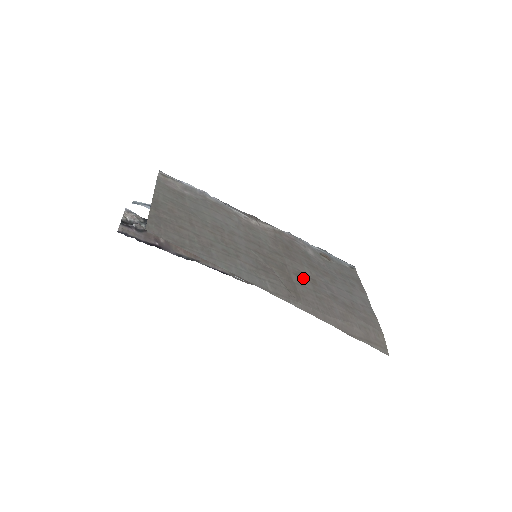
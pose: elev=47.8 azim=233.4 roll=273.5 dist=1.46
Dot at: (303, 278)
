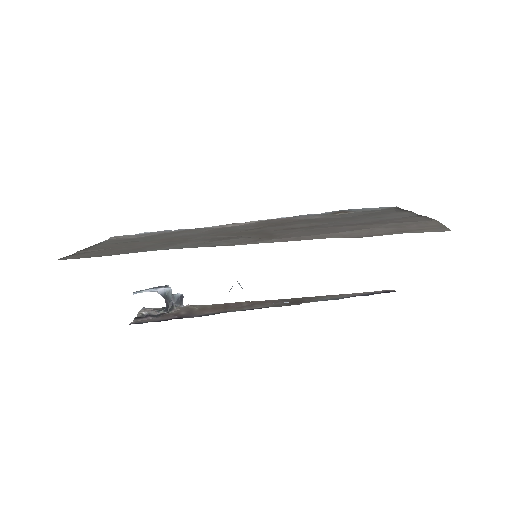
Dot at: (291, 229)
